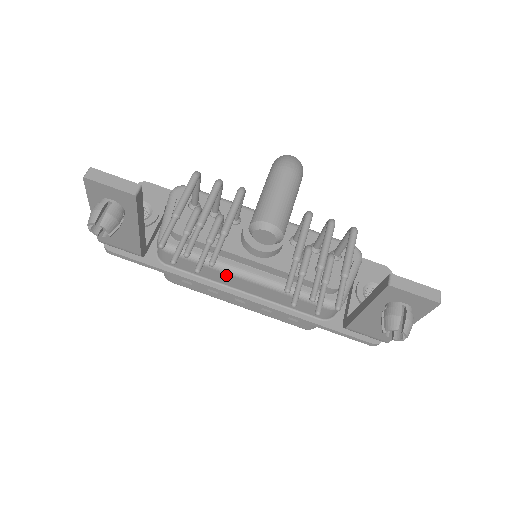
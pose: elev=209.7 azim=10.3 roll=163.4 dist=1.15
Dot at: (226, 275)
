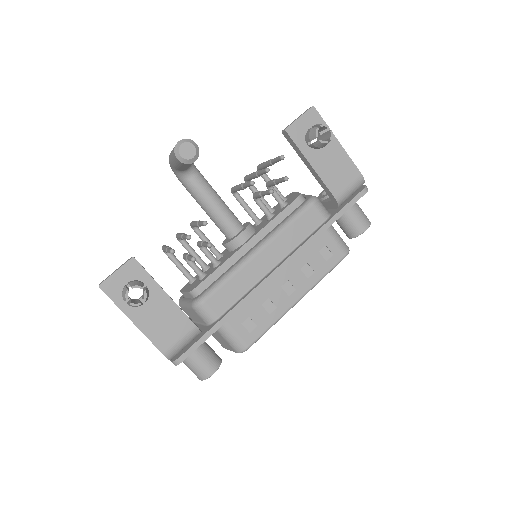
Dot at: (248, 267)
